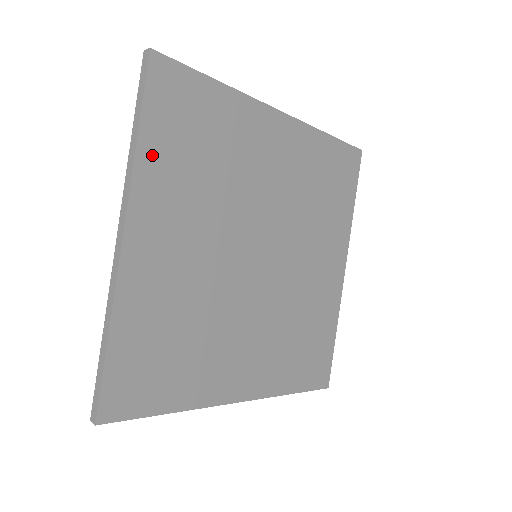
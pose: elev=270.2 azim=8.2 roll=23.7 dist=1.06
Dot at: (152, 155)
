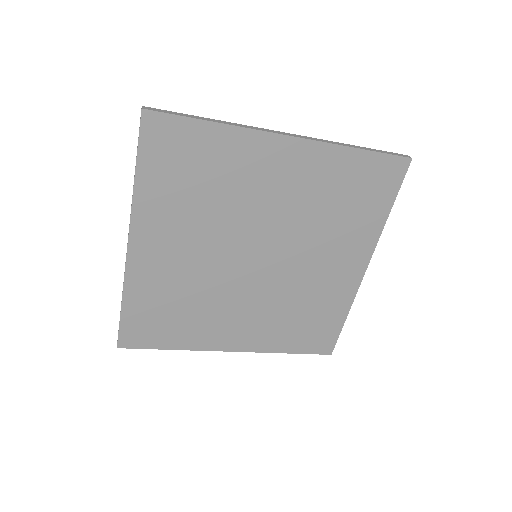
Dot at: (148, 190)
